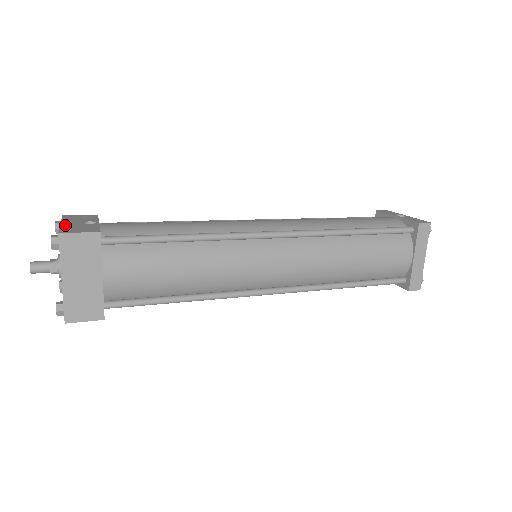
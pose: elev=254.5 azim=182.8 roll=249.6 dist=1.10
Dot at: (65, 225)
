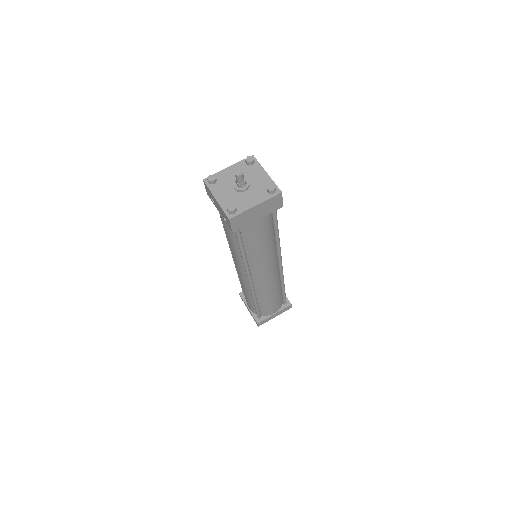
Dot at: (271, 179)
